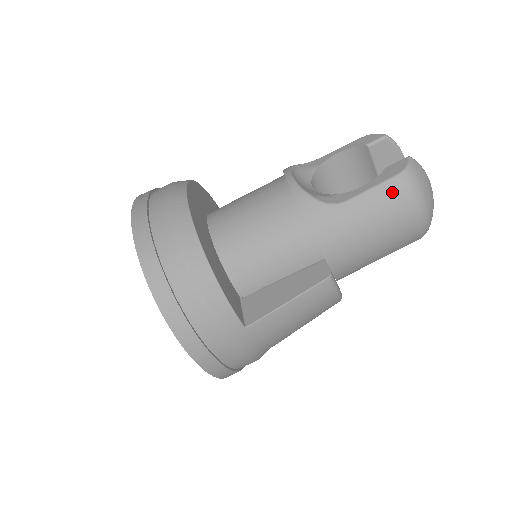
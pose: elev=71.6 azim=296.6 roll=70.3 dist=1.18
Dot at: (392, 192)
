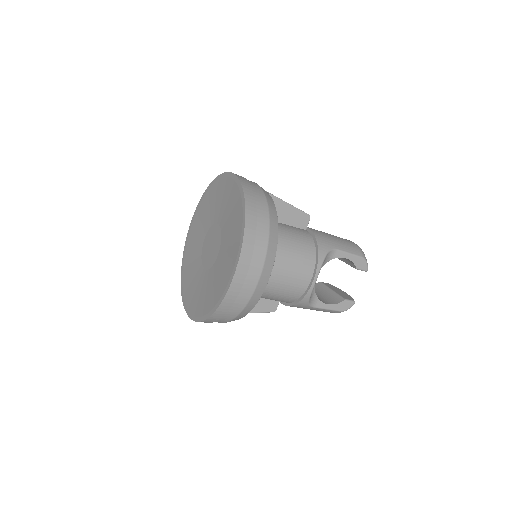
Dot at: (332, 312)
